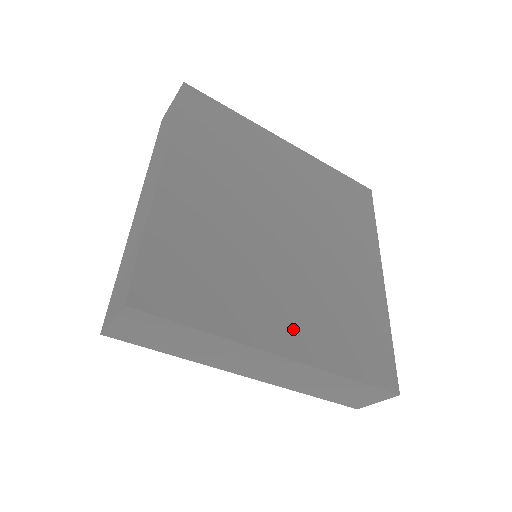
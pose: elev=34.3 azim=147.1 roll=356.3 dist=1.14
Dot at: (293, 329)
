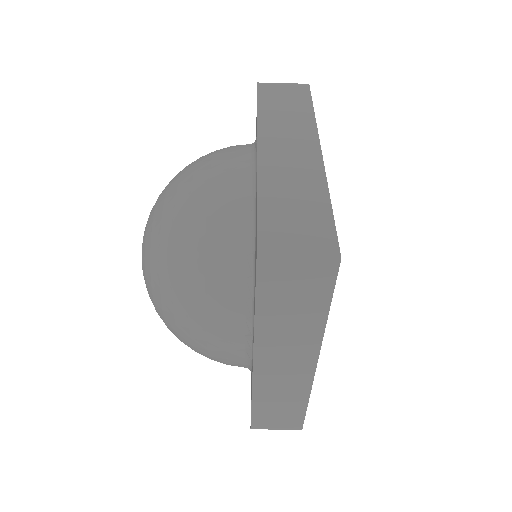
Dot at: occluded
